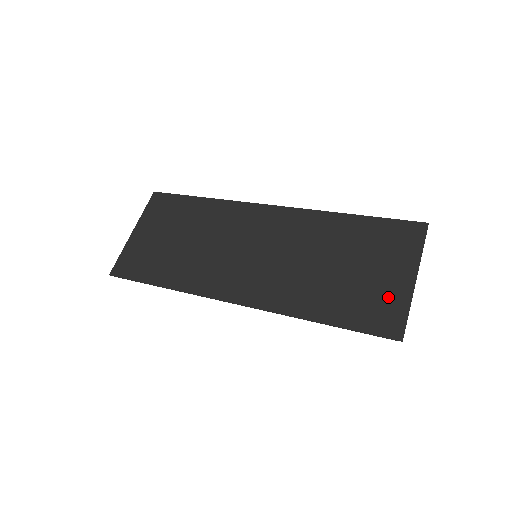
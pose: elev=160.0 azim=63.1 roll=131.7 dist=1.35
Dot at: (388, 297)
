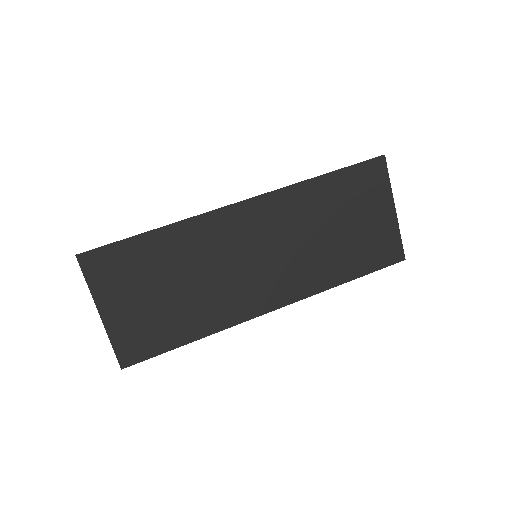
Dot at: (384, 234)
